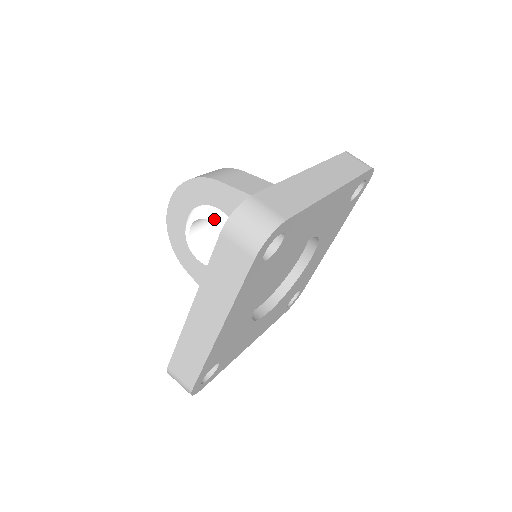
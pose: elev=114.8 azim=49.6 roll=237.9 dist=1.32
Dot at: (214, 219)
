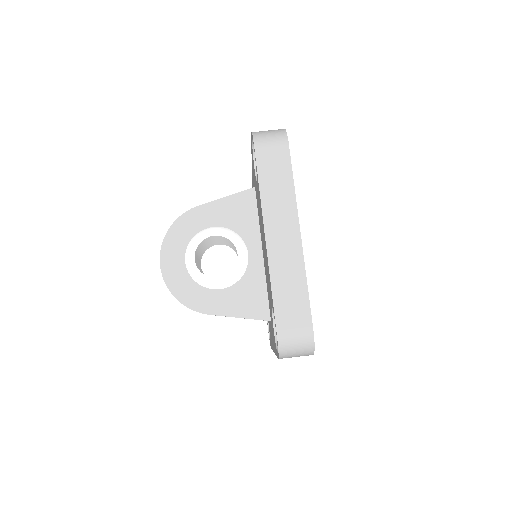
Dot at: (213, 232)
